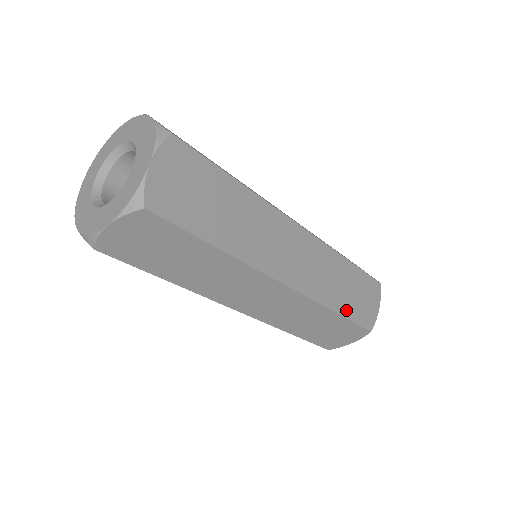
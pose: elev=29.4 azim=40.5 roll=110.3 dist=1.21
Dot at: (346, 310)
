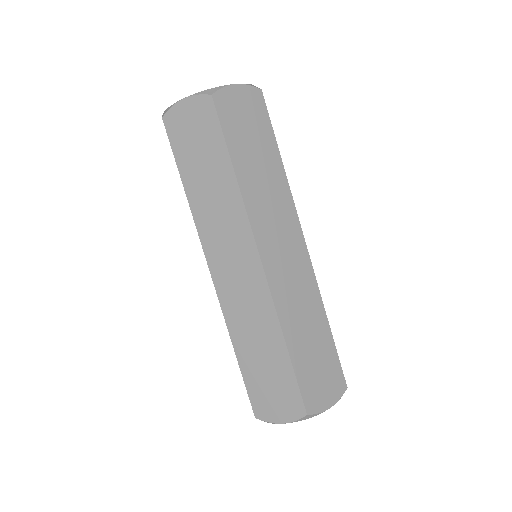
Dot at: occluded
